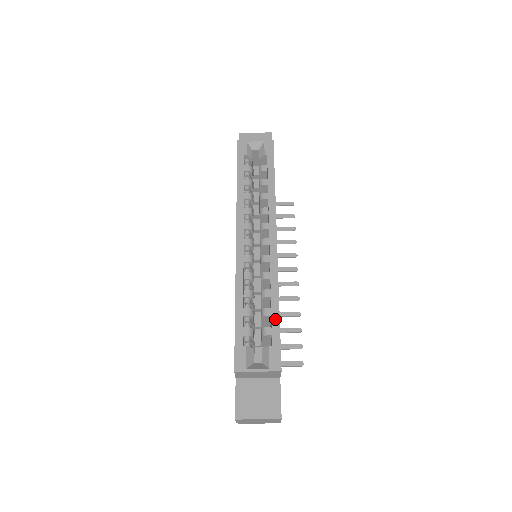
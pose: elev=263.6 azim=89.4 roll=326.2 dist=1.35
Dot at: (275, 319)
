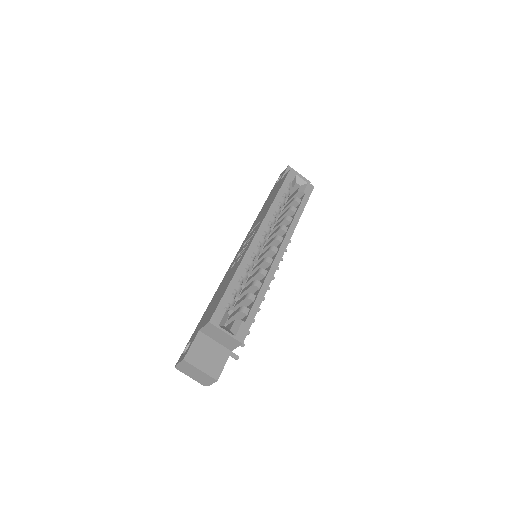
Dot at: (256, 305)
